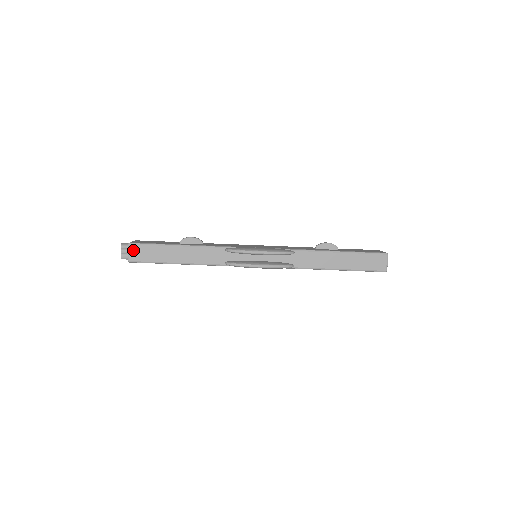
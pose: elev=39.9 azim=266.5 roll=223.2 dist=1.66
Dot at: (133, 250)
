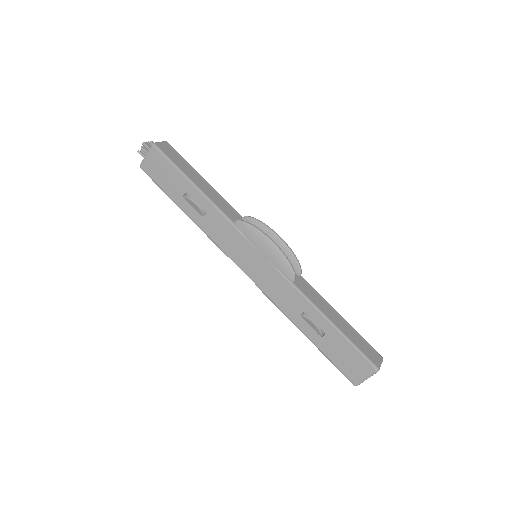
Dot at: (166, 145)
